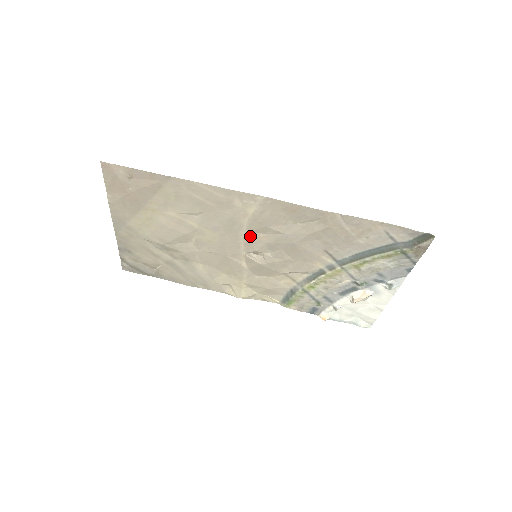
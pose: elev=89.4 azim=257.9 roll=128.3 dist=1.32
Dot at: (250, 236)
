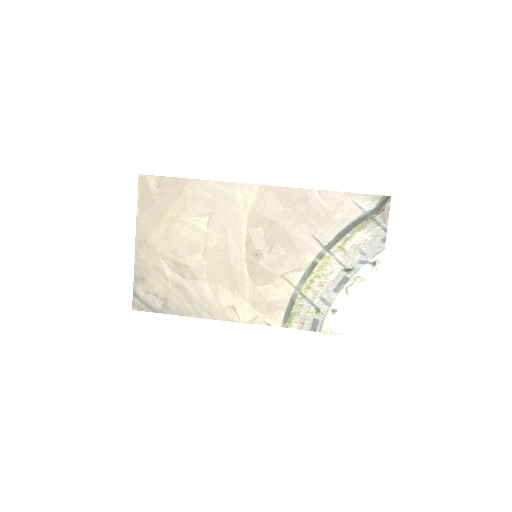
Dot at: (250, 233)
